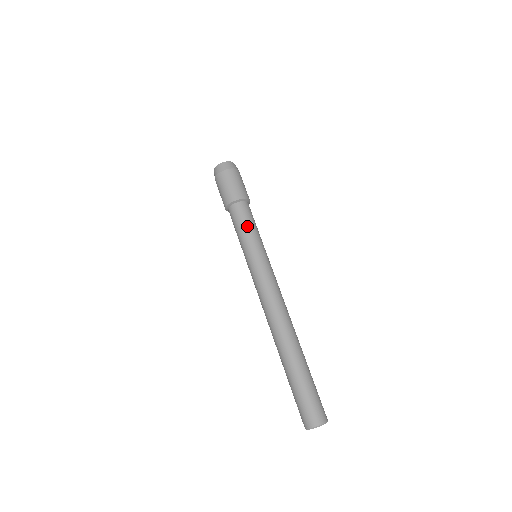
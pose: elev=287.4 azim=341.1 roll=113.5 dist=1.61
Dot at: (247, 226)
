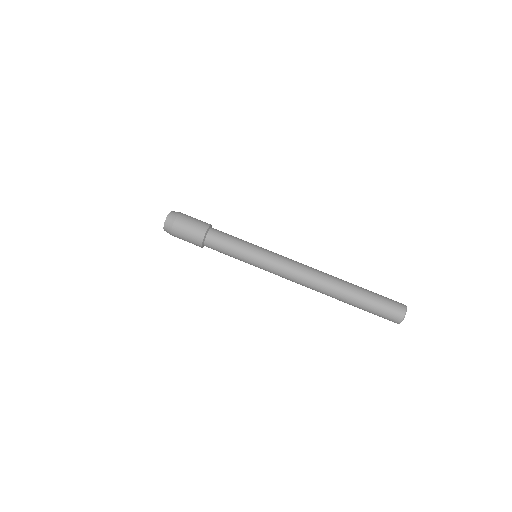
Dot at: (233, 238)
